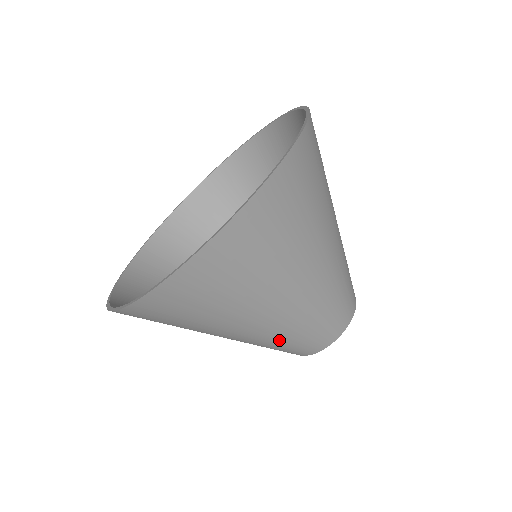
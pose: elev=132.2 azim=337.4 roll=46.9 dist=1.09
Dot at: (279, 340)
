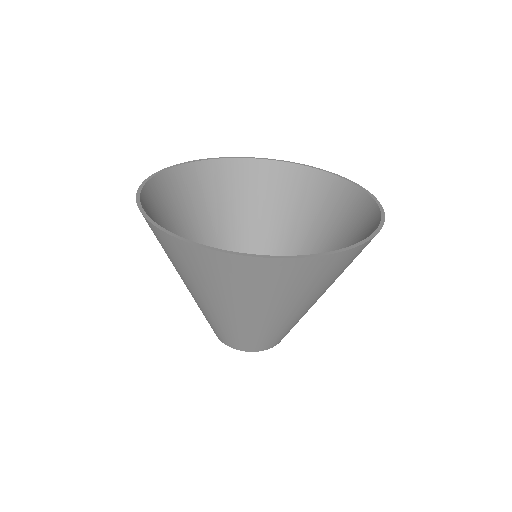
Dot at: (295, 323)
